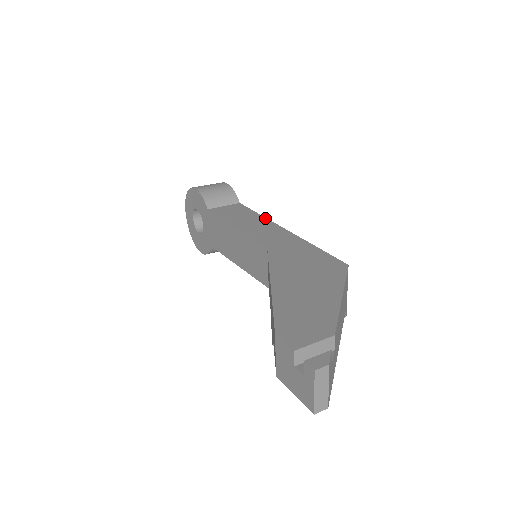
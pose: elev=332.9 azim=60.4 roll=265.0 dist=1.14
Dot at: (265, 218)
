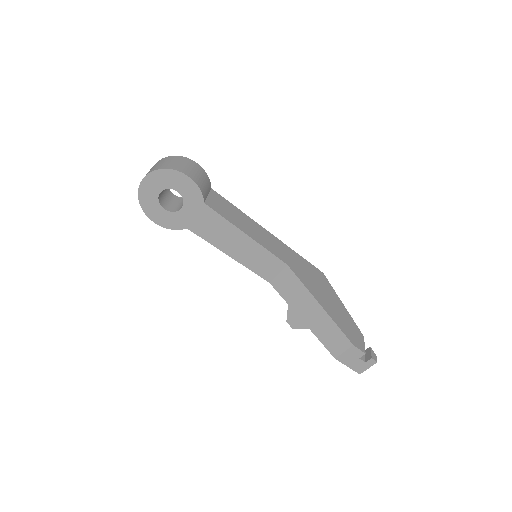
Dot at: (249, 217)
